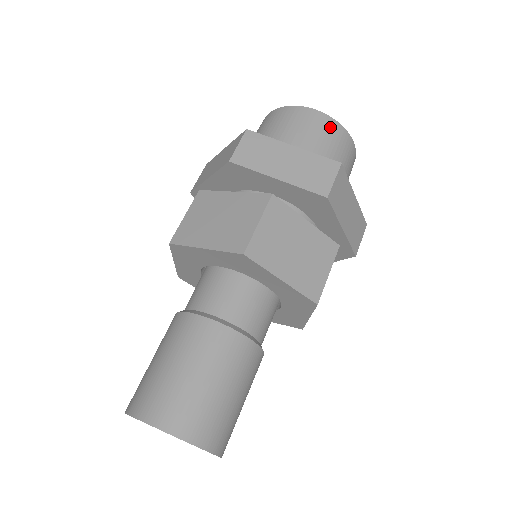
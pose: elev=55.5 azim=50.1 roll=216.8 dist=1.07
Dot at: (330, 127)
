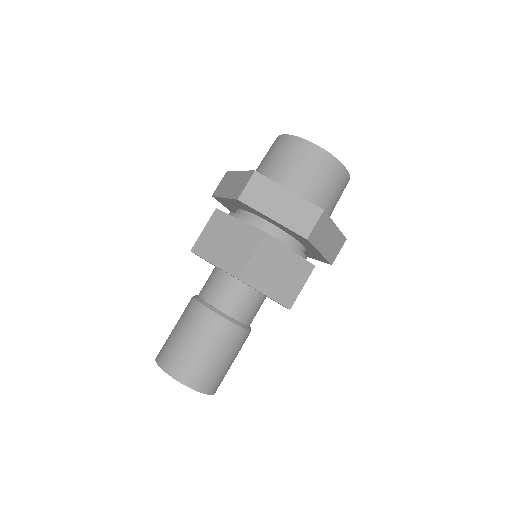
Dot at: occluded
